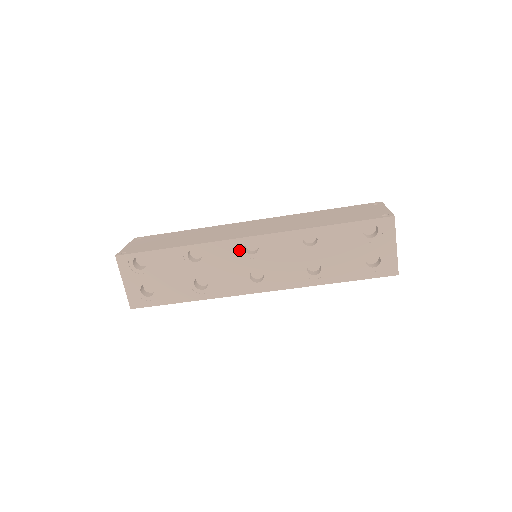
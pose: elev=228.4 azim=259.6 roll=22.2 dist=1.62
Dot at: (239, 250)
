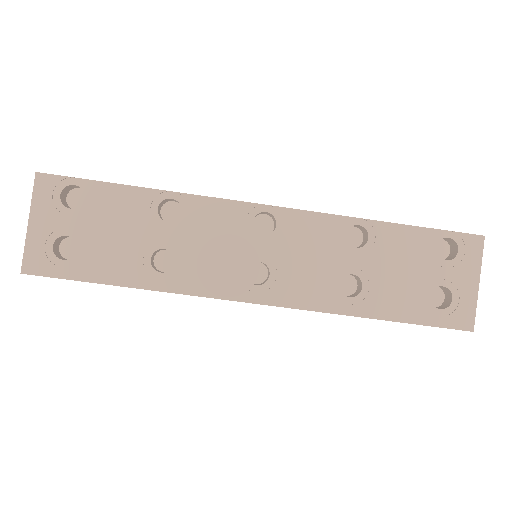
Dot at: (244, 222)
